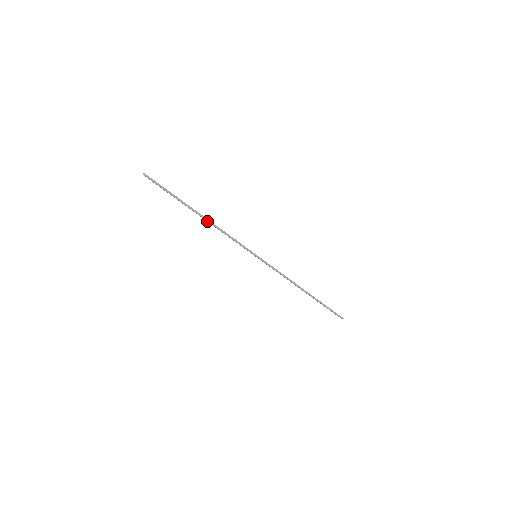
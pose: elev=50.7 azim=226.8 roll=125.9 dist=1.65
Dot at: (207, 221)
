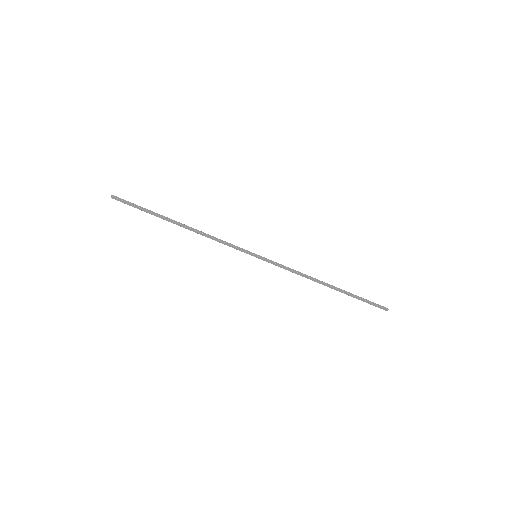
Dot at: (190, 229)
